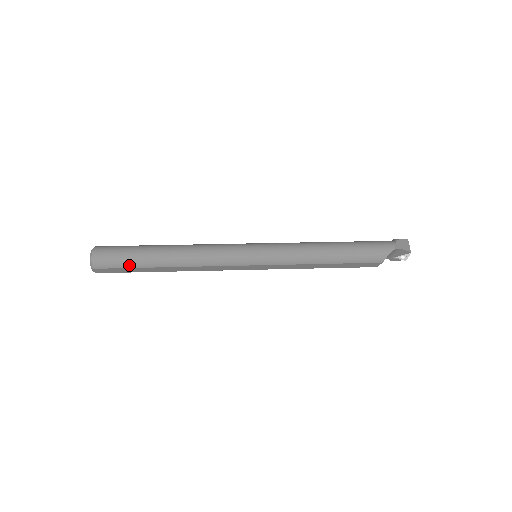
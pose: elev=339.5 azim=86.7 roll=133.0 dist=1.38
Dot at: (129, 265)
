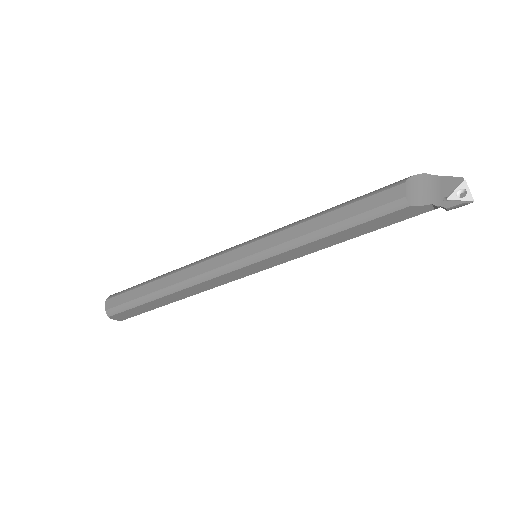
Dot at: (134, 287)
